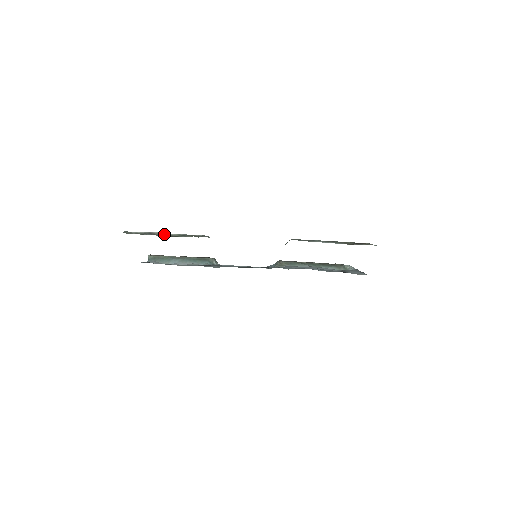
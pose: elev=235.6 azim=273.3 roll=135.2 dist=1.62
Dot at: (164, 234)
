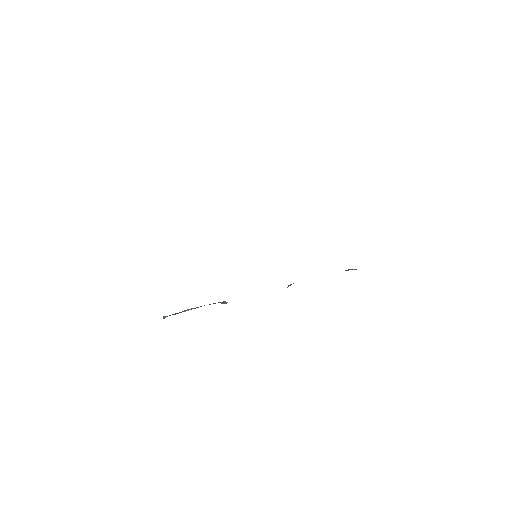
Dot at: occluded
